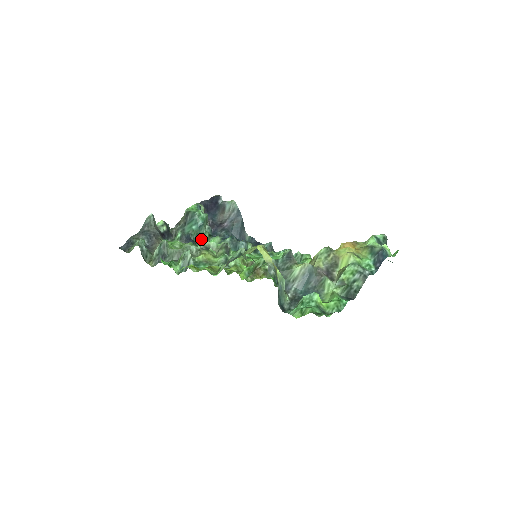
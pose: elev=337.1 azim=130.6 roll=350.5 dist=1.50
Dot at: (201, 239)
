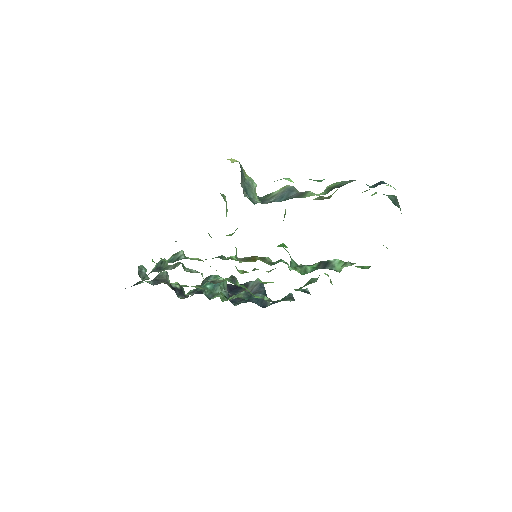
Dot at: (214, 297)
